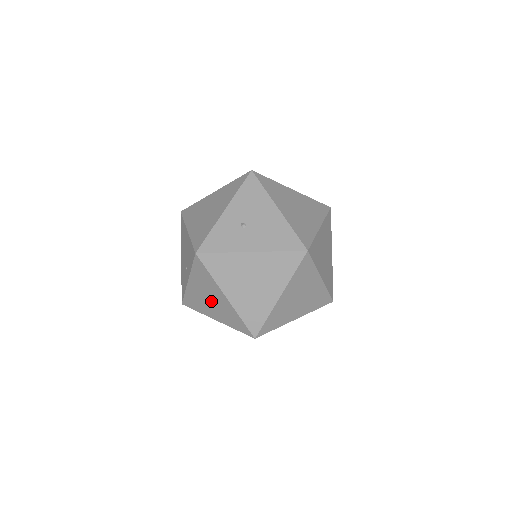
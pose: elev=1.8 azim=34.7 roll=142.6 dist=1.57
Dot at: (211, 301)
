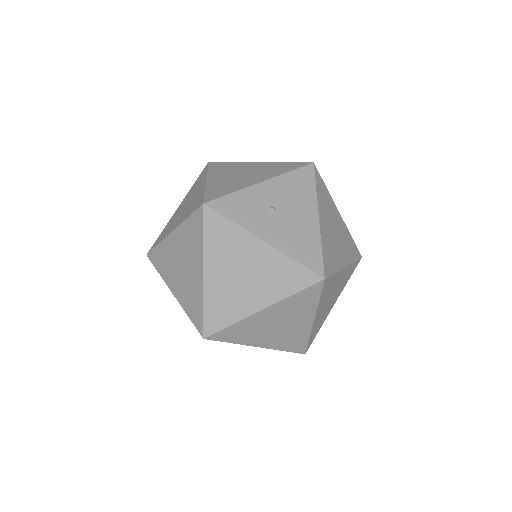
Dot at: (182, 268)
